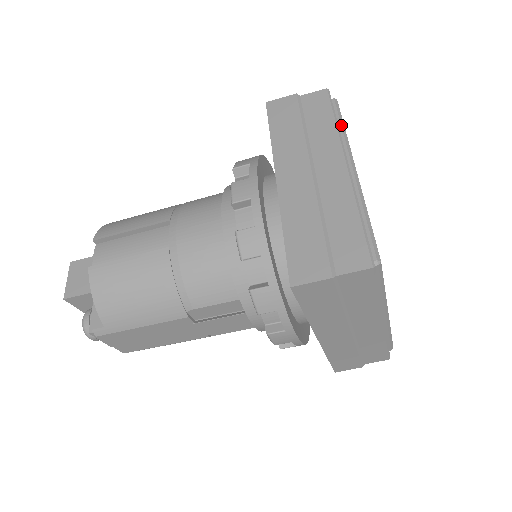
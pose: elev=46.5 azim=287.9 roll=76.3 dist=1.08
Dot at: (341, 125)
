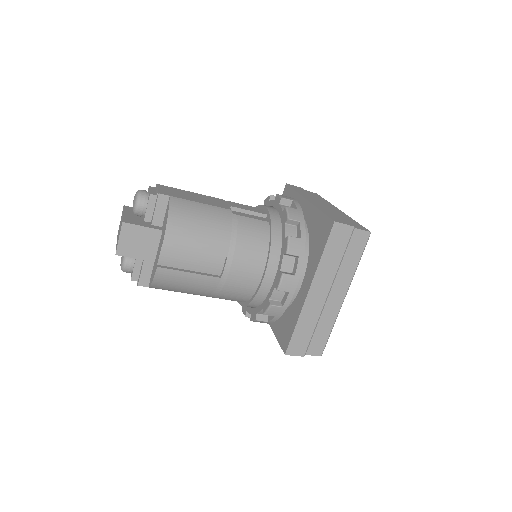
Dot at: occluded
